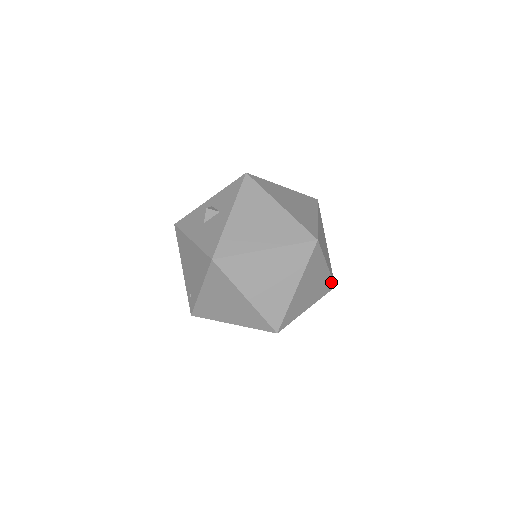
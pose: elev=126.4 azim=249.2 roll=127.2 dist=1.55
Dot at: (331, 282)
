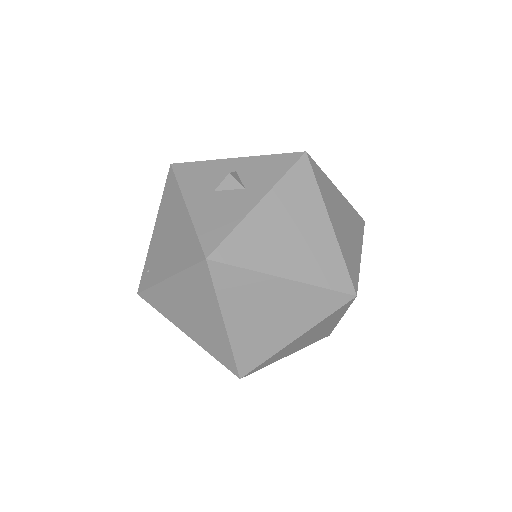
Dot at: (330, 331)
